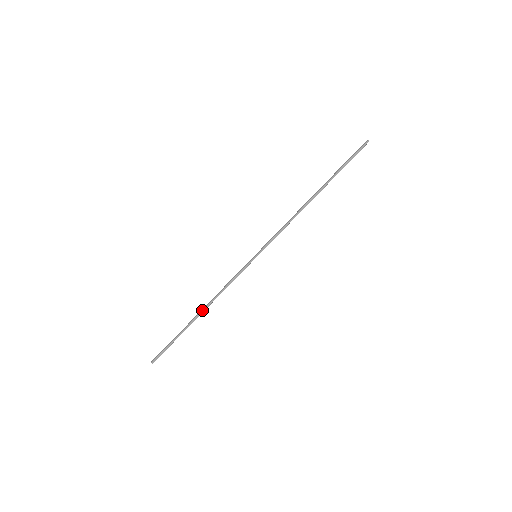
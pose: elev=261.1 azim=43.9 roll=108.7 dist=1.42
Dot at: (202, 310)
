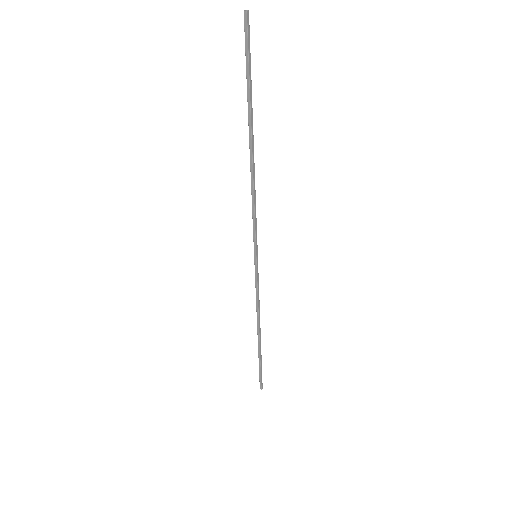
Dot at: (259, 332)
